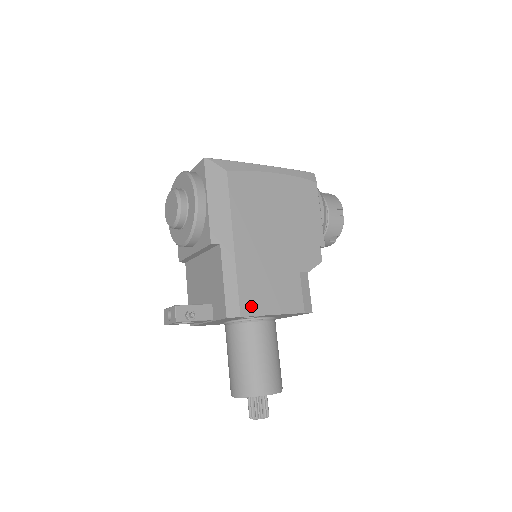
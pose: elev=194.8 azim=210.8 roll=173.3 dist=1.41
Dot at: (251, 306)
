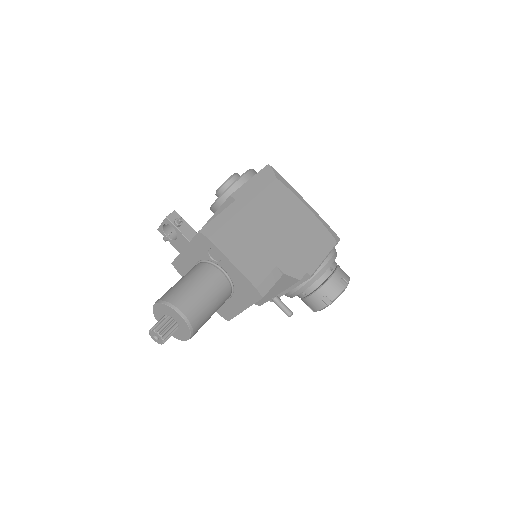
Dot at: (222, 242)
